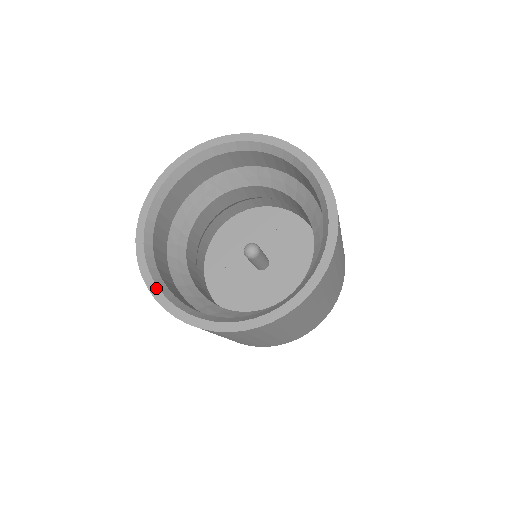
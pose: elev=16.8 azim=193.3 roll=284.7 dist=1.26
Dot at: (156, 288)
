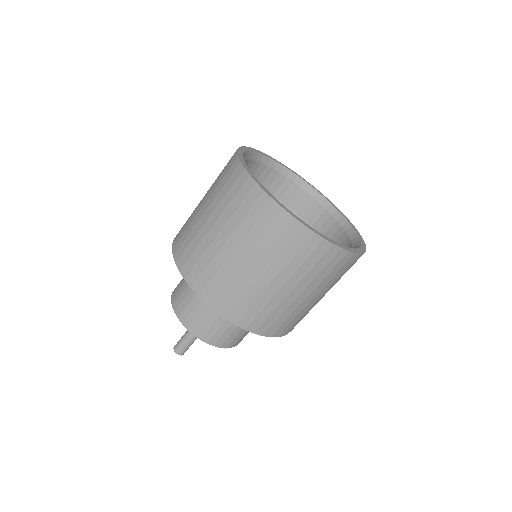
Dot at: (264, 187)
